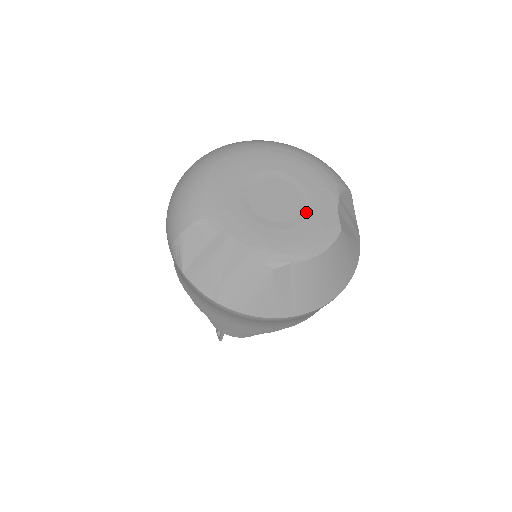
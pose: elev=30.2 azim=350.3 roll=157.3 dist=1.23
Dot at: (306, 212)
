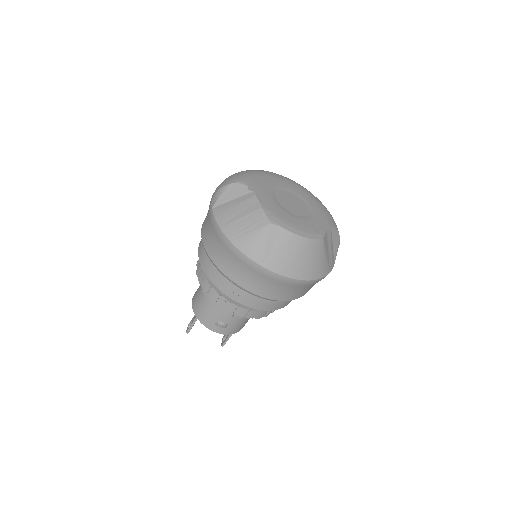
Dot at: (307, 218)
